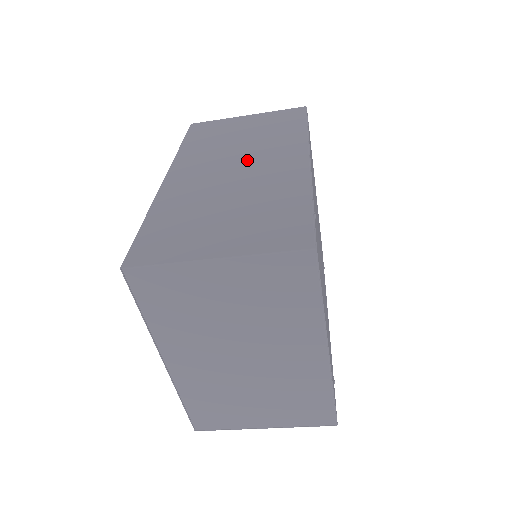
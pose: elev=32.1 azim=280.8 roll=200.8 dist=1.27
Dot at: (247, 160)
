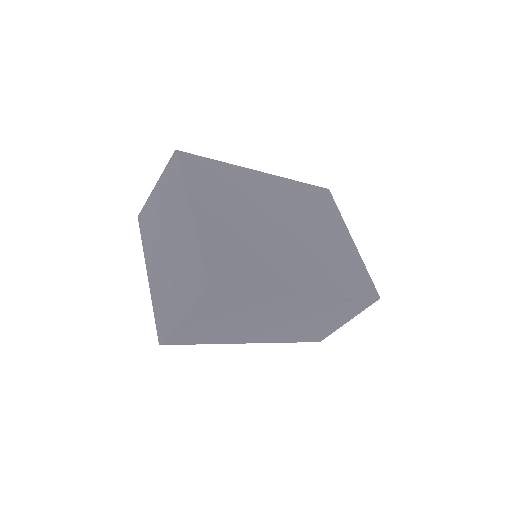
Dot at: occluded
